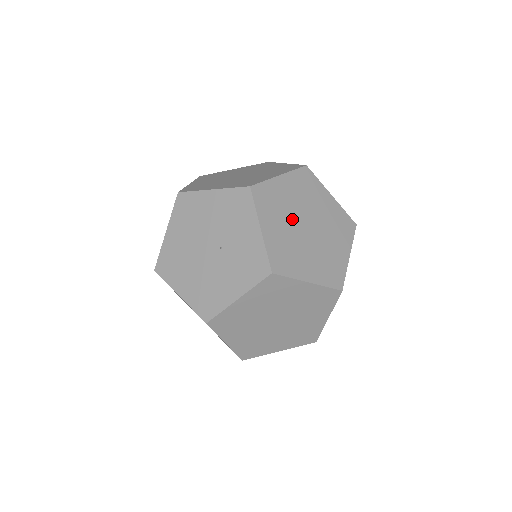
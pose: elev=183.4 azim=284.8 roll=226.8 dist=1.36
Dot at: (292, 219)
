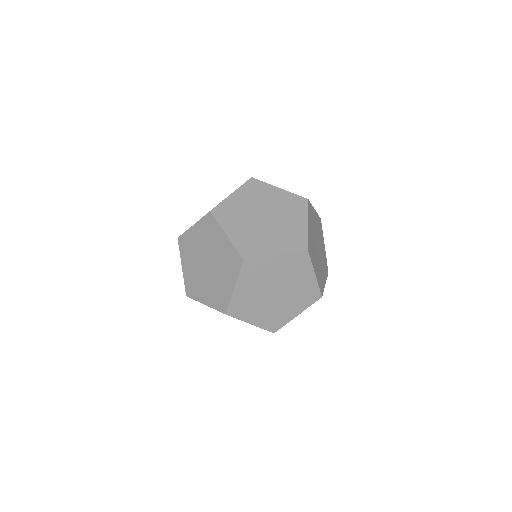
Dot at: occluded
